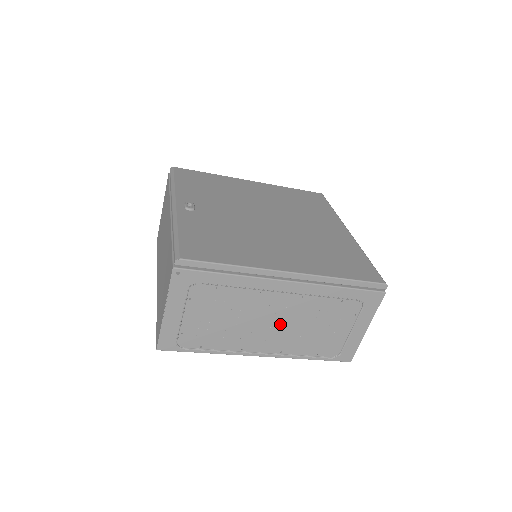
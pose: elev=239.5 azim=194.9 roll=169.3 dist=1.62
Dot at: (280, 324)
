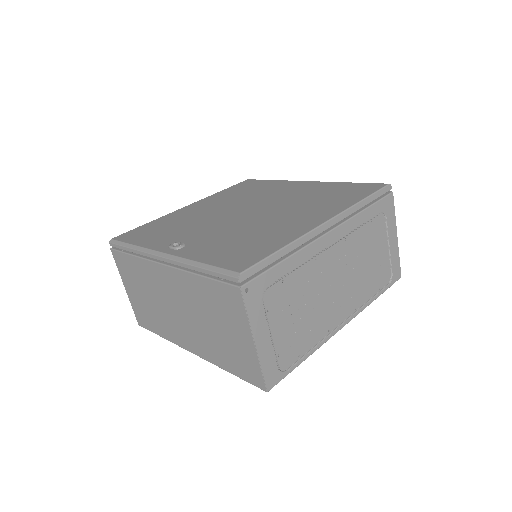
Dot at: (342, 281)
